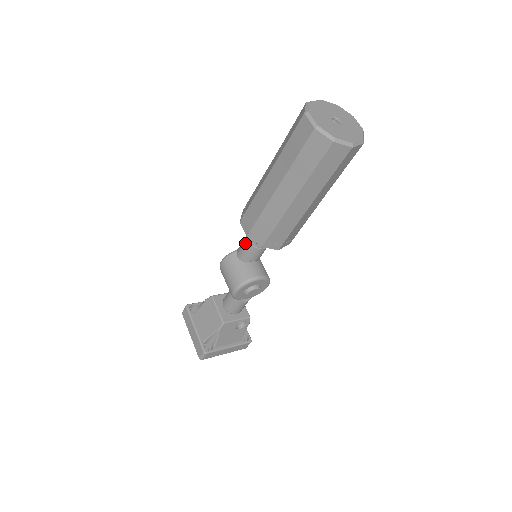
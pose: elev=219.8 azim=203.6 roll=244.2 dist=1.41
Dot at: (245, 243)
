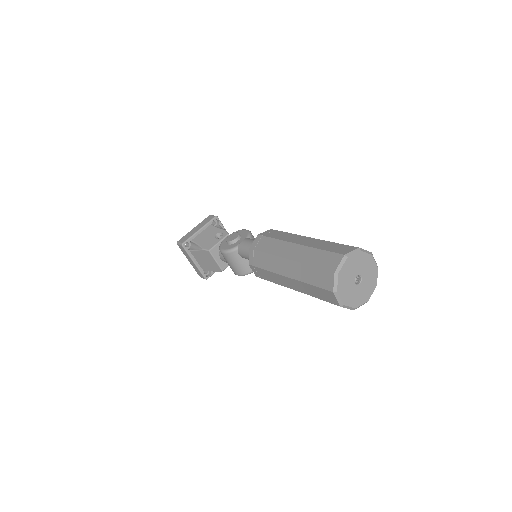
Dot at: (248, 257)
